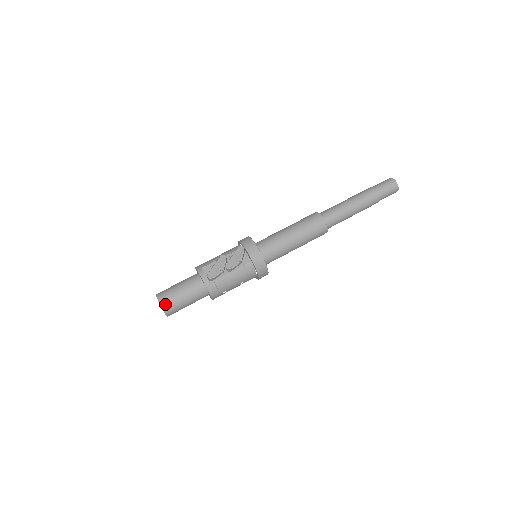
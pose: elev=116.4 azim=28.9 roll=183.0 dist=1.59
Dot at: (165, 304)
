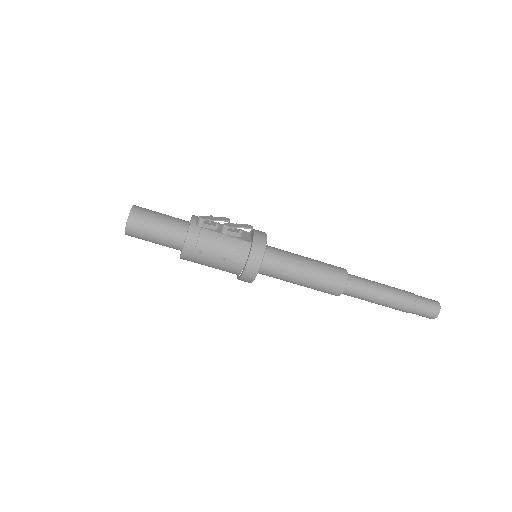
Dot at: (136, 211)
